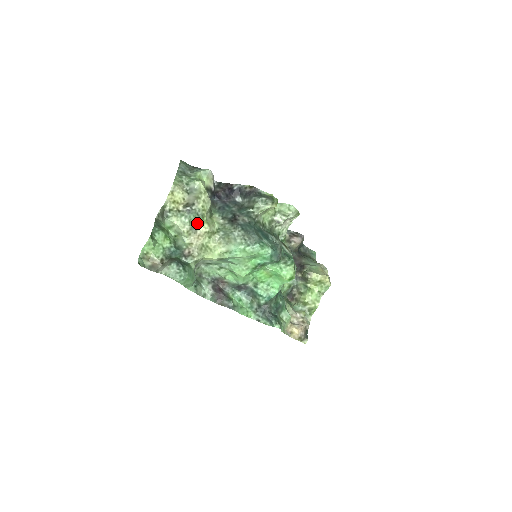
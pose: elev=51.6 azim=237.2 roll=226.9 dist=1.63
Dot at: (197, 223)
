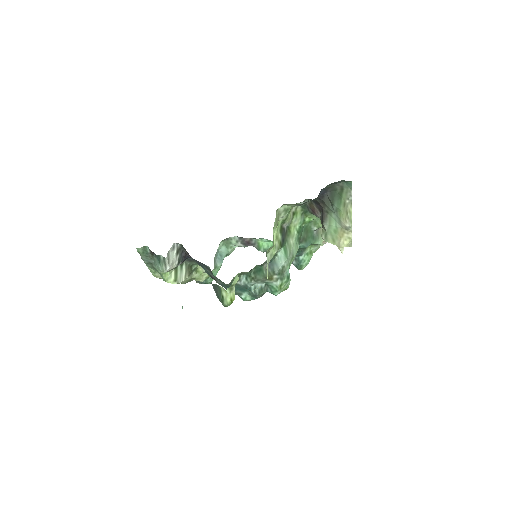
Dot at: (191, 280)
